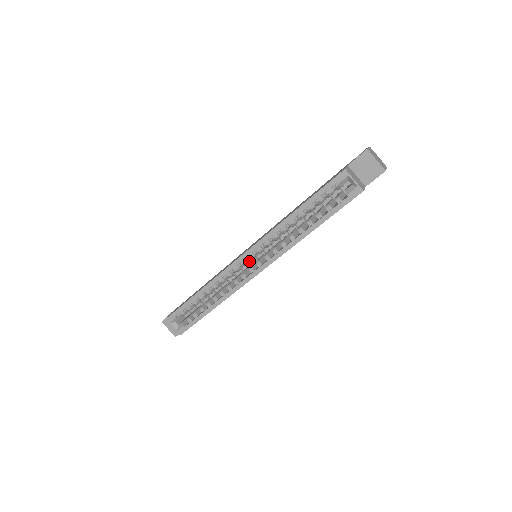
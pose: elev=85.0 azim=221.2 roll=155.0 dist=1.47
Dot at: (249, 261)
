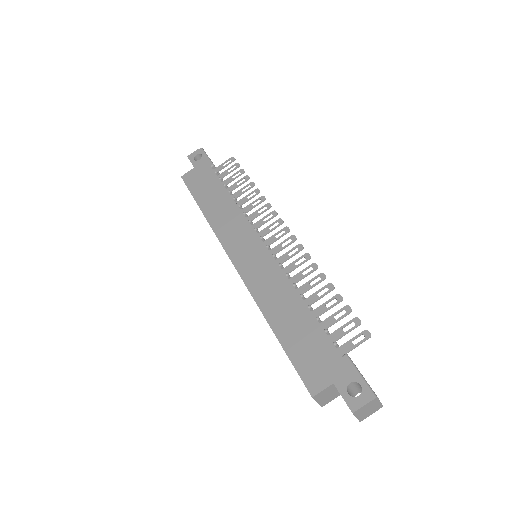
Dot at: occluded
